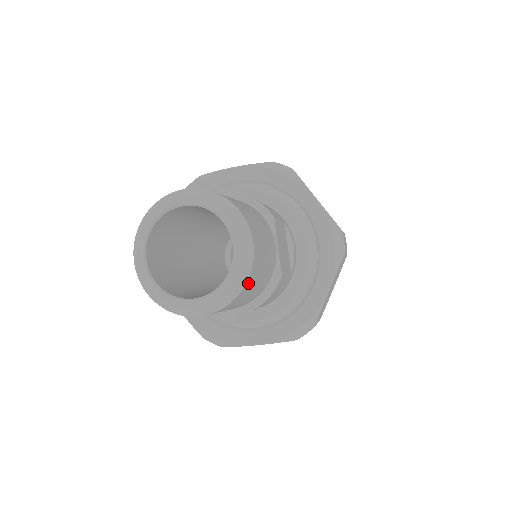
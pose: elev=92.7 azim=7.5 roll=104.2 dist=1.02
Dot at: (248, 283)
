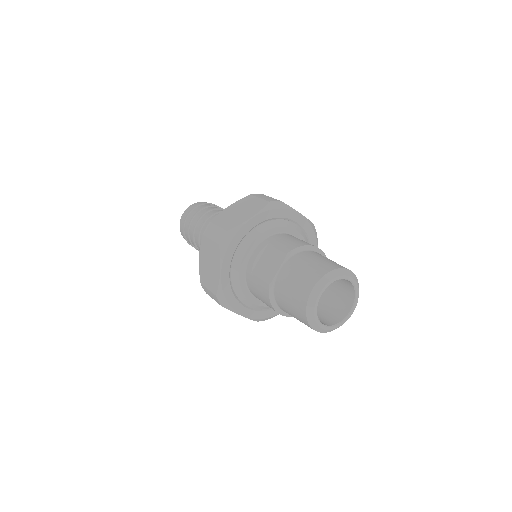
Dot at: occluded
